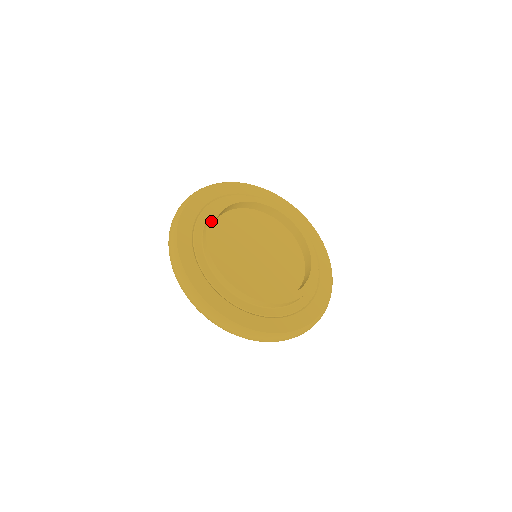
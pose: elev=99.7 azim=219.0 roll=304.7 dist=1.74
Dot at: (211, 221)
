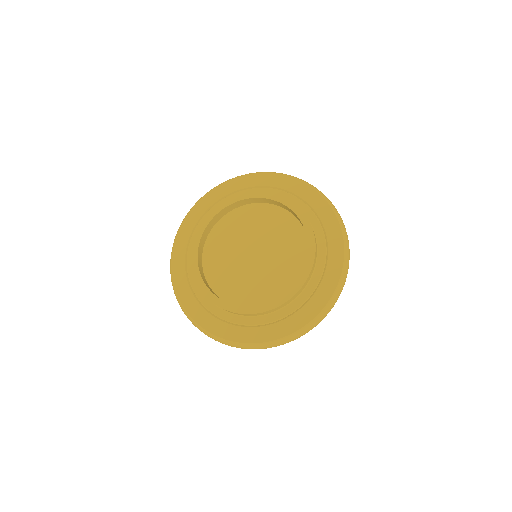
Dot at: (240, 197)
